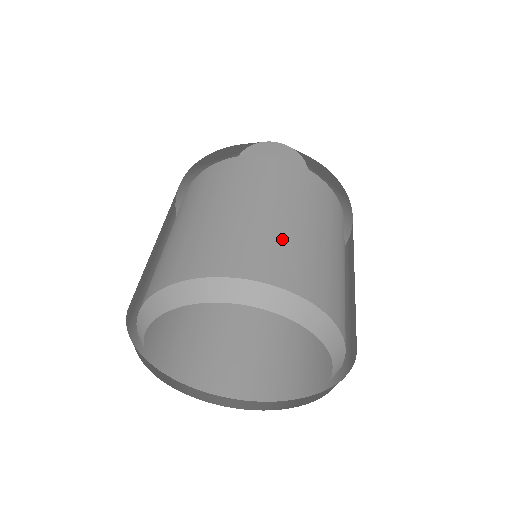
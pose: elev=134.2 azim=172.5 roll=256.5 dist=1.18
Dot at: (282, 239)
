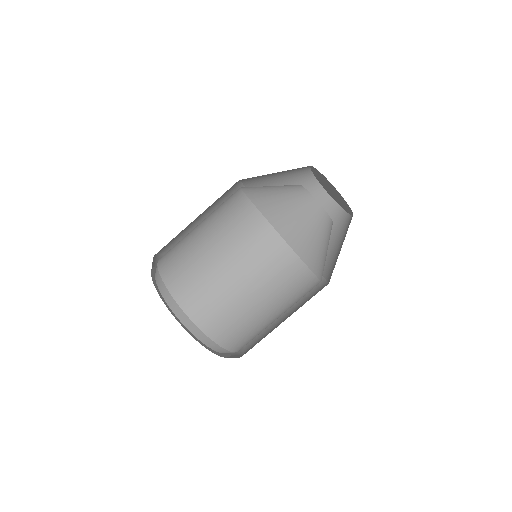
Dot at: (258, 329)
